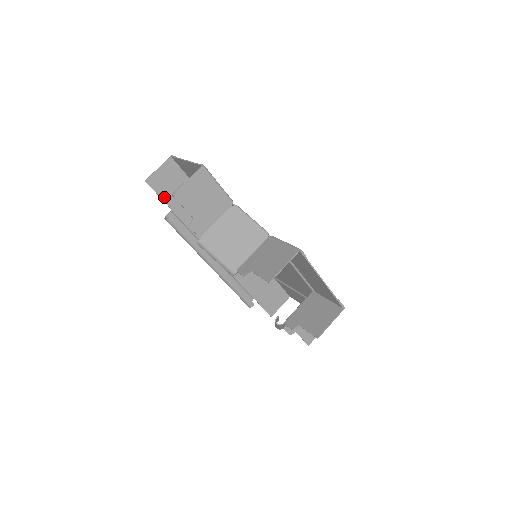
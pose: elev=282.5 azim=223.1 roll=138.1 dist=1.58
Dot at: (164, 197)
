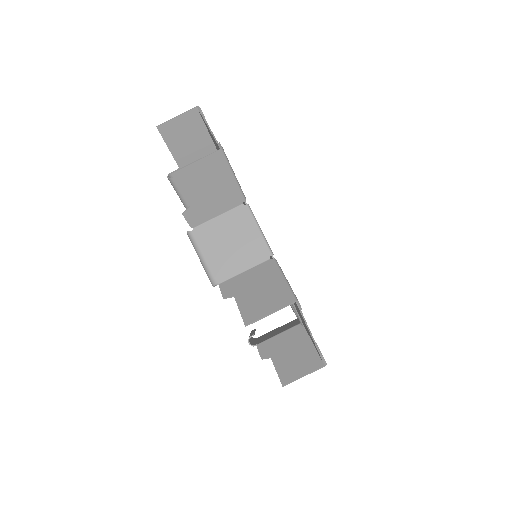
Dot at: (174, 151)
